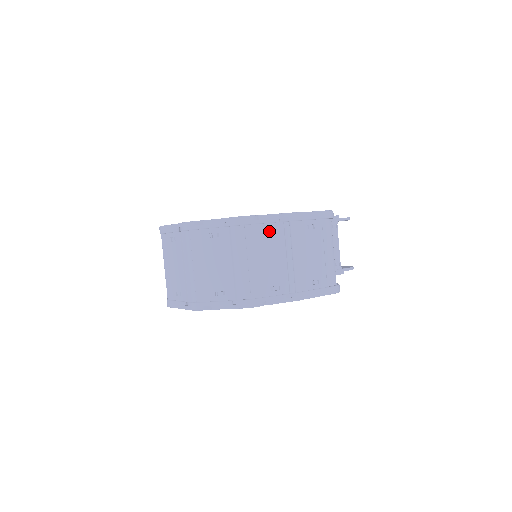
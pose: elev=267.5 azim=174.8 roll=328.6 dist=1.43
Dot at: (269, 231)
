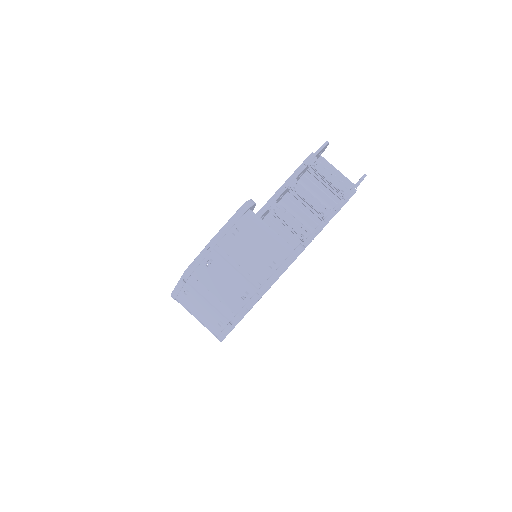
Dot at: (209, 264)
